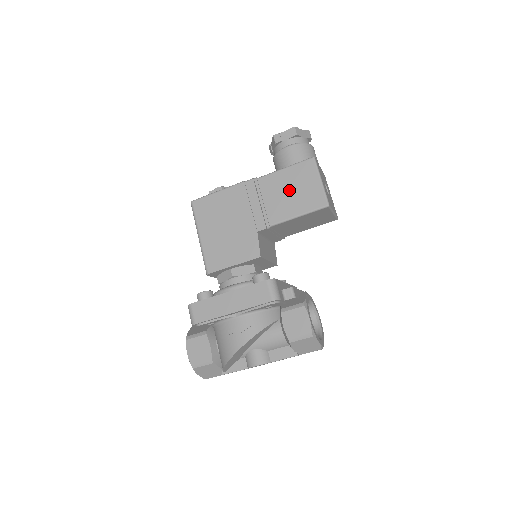
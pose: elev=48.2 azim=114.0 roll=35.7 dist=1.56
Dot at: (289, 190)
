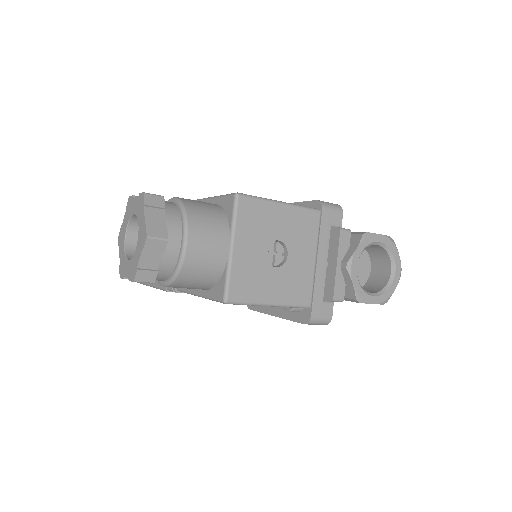
Dot at: occluded
